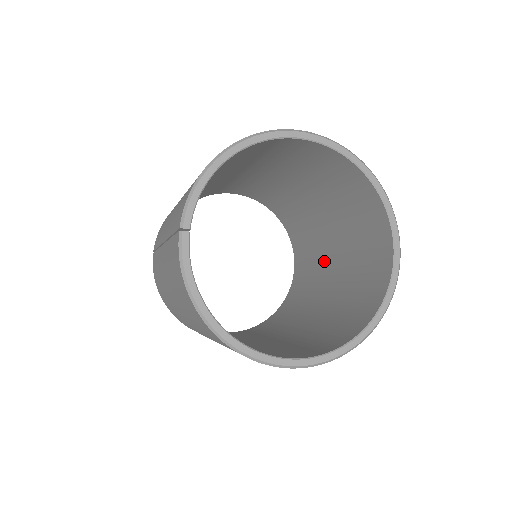
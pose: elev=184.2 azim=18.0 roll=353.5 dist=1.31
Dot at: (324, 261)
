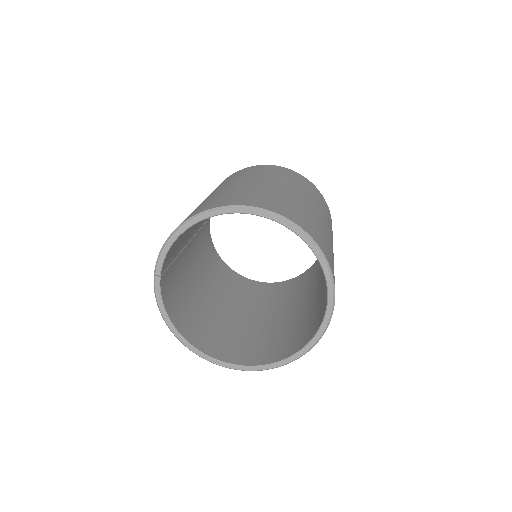
Dot at: occluded
